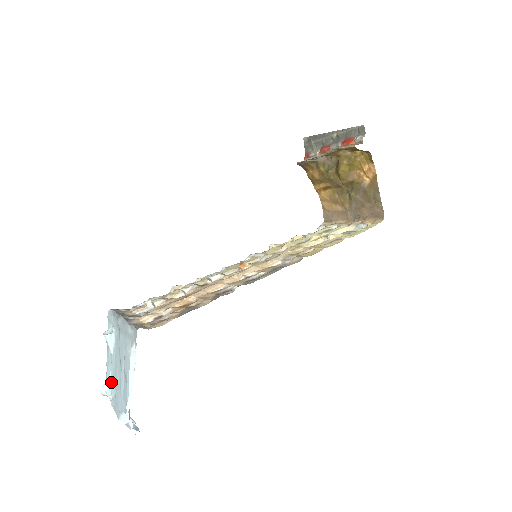
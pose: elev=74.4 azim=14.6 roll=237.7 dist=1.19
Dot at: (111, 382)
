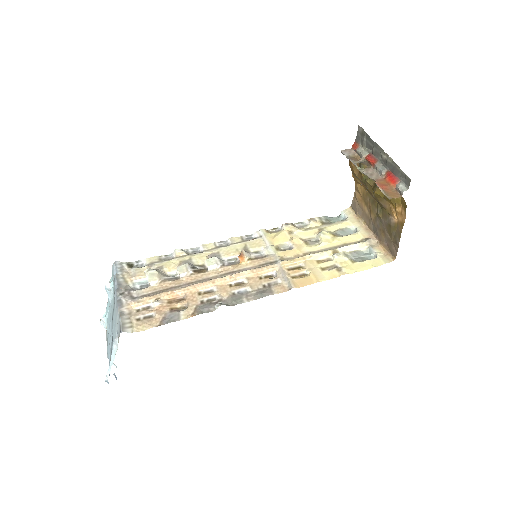
Dot at: (107, 320)
